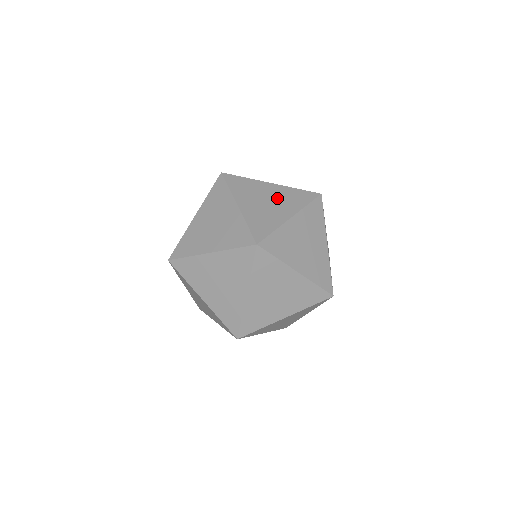
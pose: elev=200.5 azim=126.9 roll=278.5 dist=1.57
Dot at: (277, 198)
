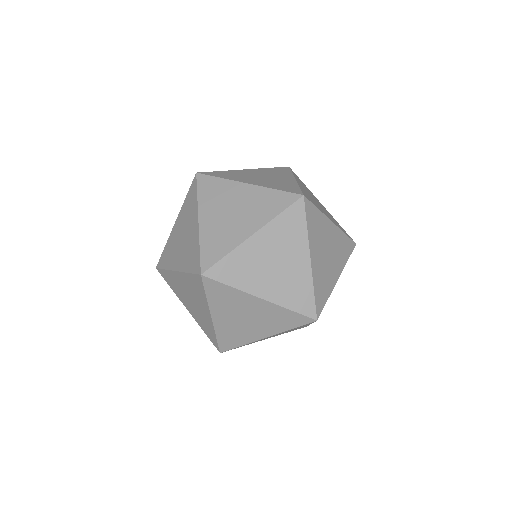
Dot at: (246, 206)
